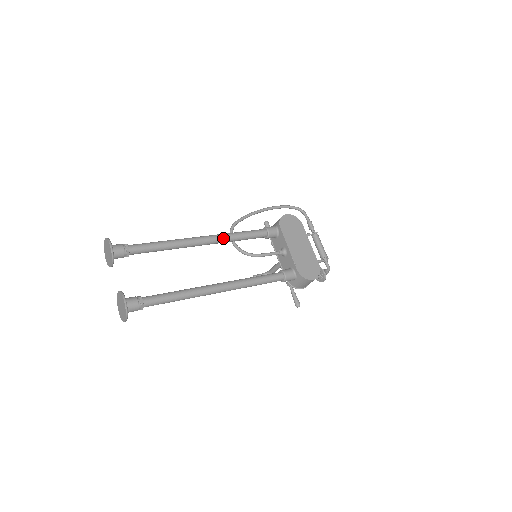
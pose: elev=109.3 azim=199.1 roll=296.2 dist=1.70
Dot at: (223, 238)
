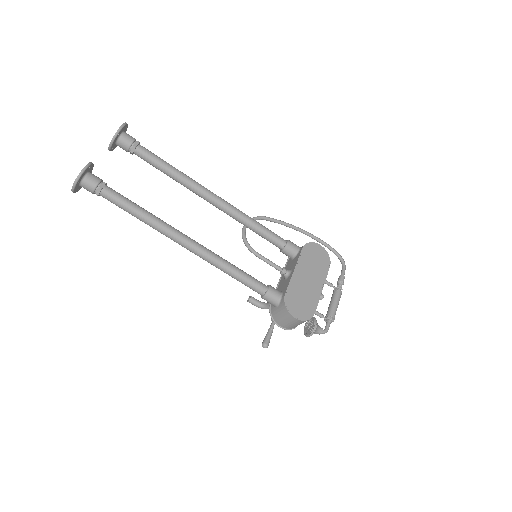
Dot at: (235, 211)
